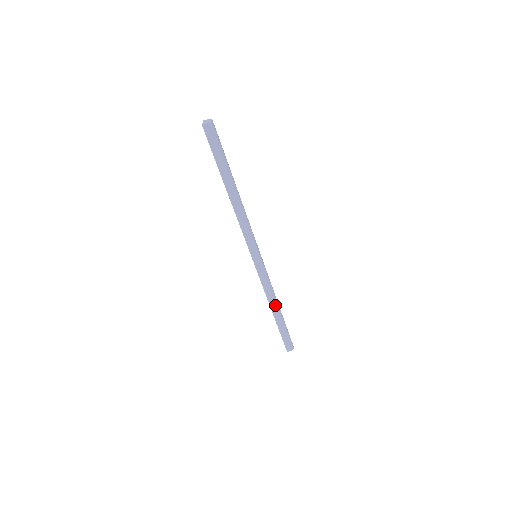
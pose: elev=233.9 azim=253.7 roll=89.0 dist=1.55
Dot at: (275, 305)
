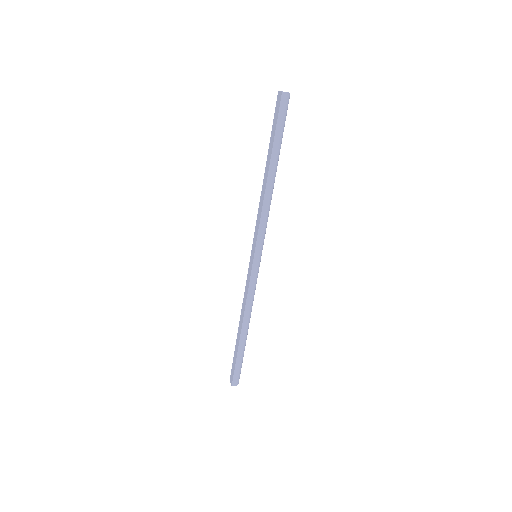
Dot at: (248, 321)
